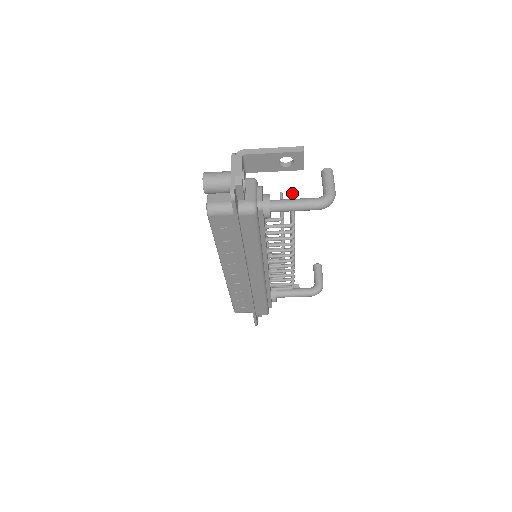
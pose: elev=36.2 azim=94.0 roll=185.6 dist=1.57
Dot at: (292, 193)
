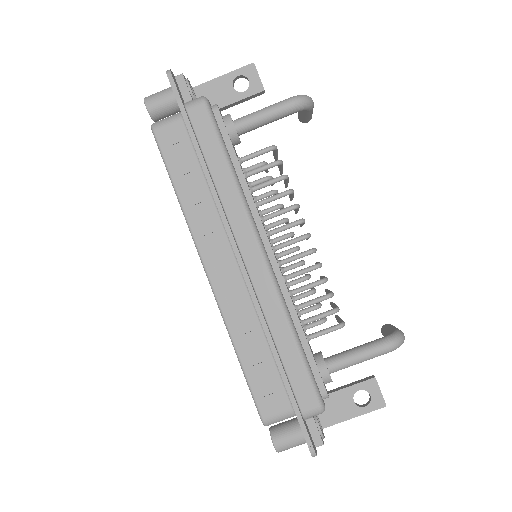
Dot at: occluded
